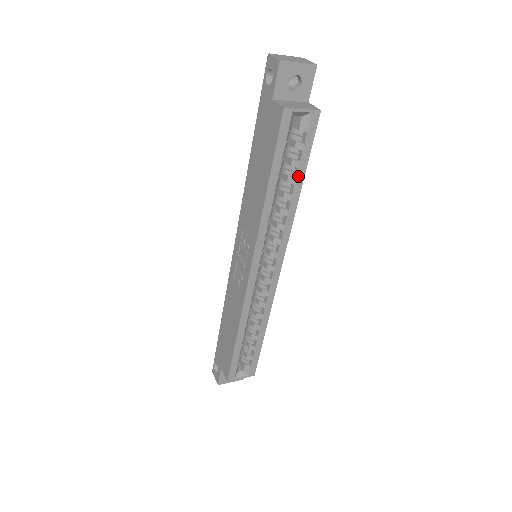
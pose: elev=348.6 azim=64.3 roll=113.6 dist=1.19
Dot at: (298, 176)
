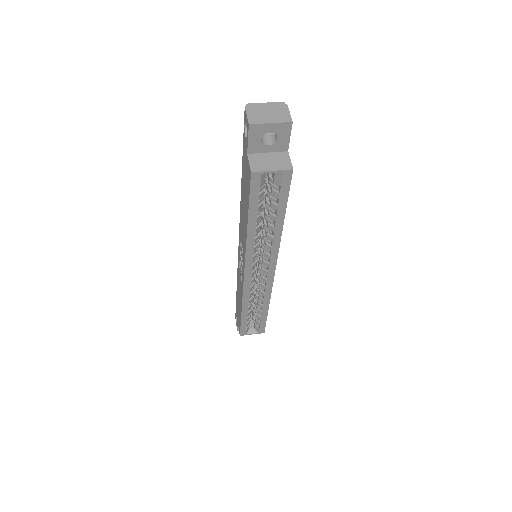
Dot at: (278, 215)
